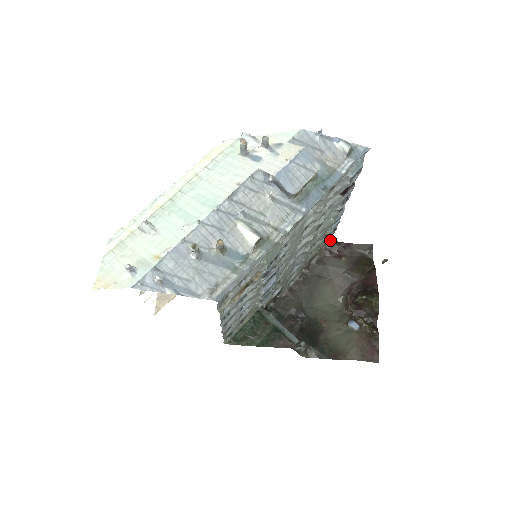
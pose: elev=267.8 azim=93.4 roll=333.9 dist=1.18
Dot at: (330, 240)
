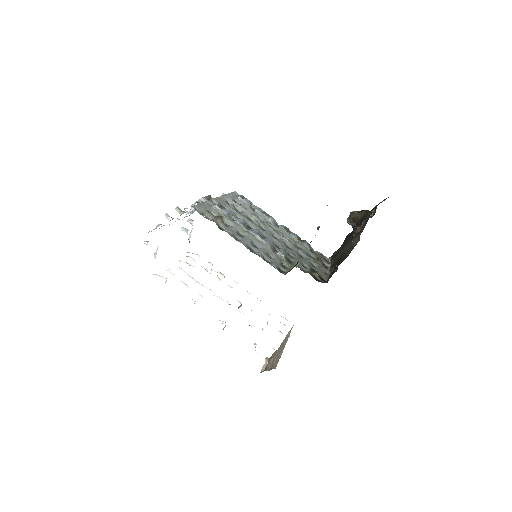
Dot at: (321, 254)
